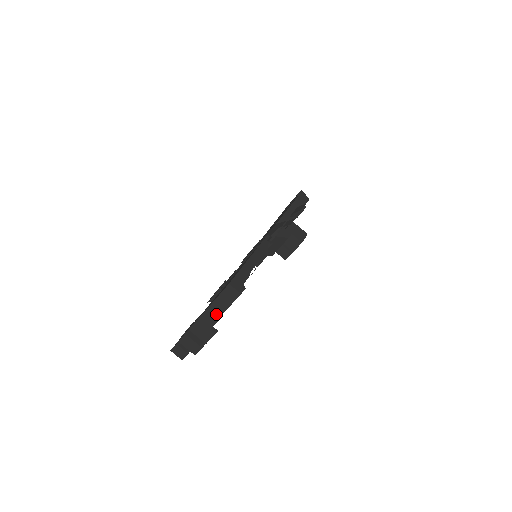
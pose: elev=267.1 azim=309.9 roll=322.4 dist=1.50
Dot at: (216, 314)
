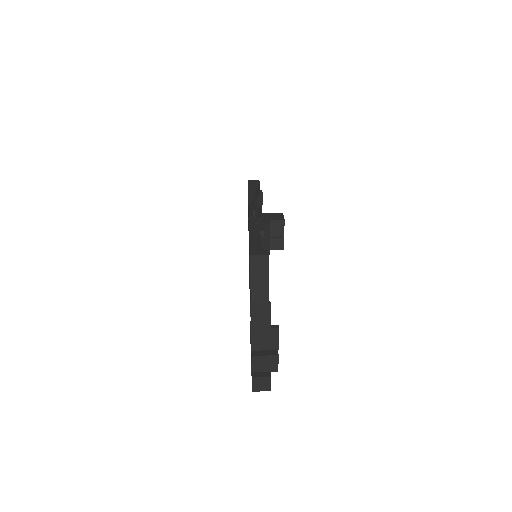
Dot at: (263, 302)
